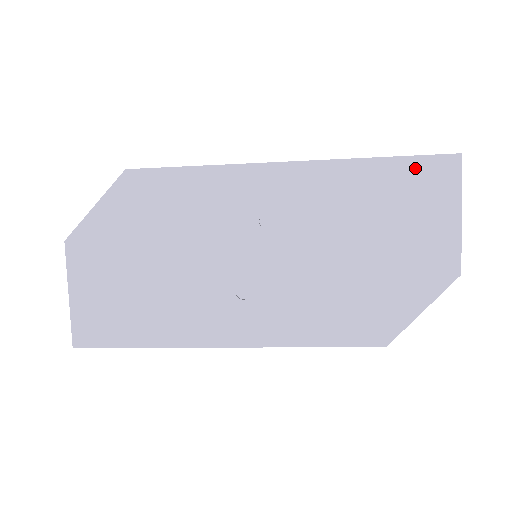
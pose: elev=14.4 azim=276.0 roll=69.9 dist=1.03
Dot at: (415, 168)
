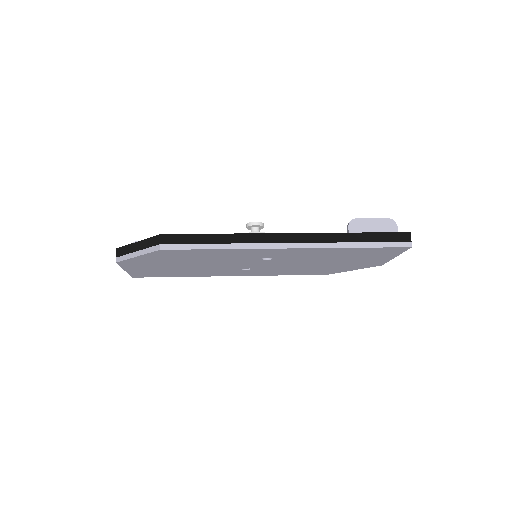
Dot at: (377, 250)
